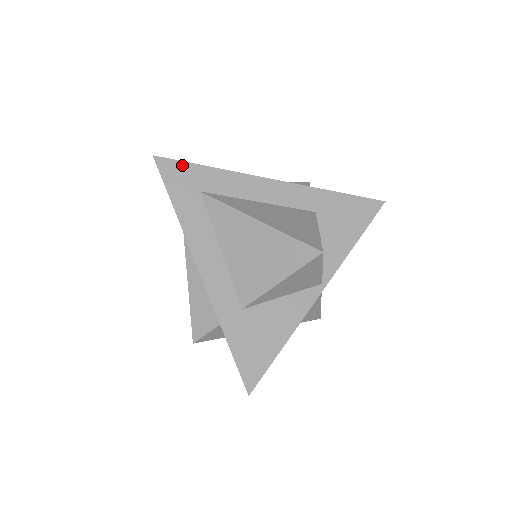
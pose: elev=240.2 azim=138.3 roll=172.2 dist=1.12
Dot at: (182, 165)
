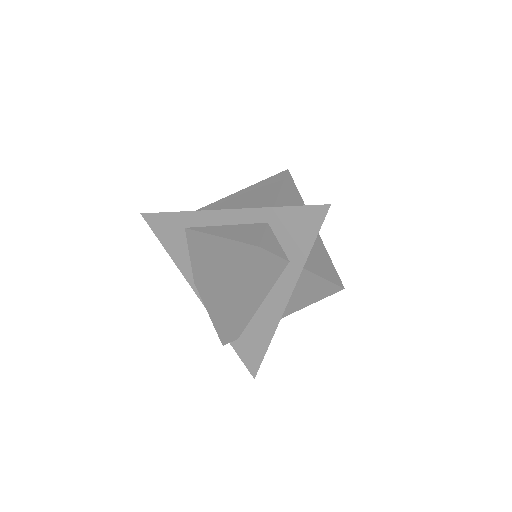
Dot at: occluded
